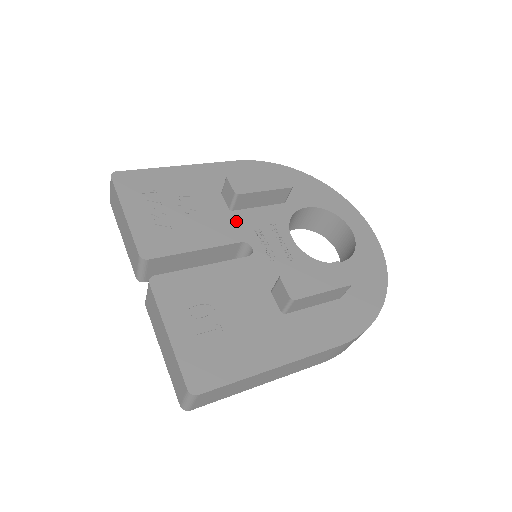
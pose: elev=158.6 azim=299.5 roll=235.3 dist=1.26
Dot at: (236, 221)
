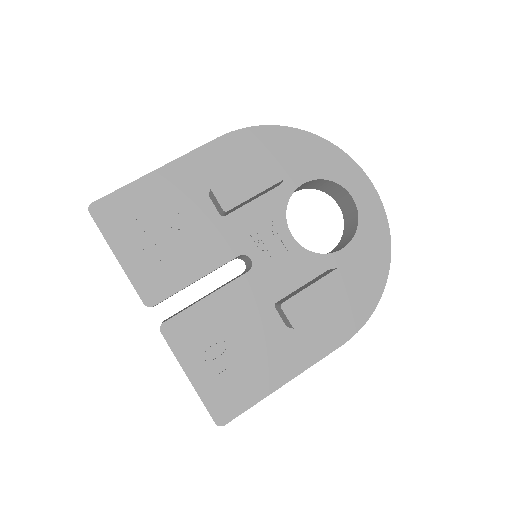
Dot at: (230, 230)
